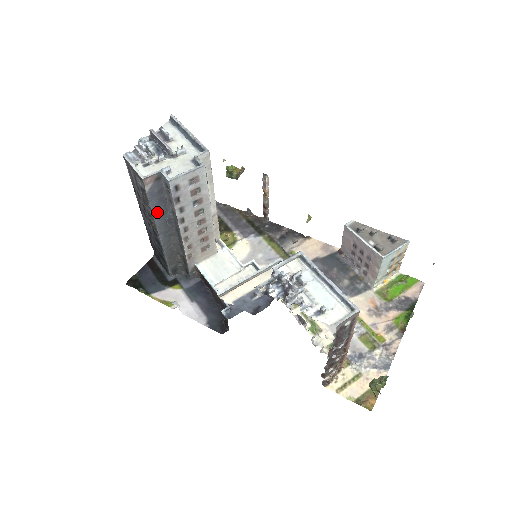
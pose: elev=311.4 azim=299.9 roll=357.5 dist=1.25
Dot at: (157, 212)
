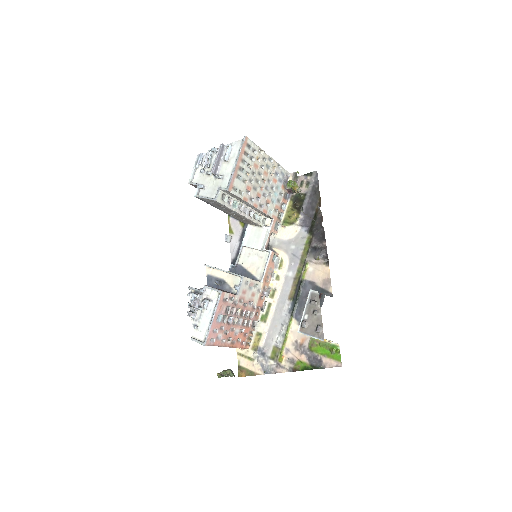
Dot at: occluded
